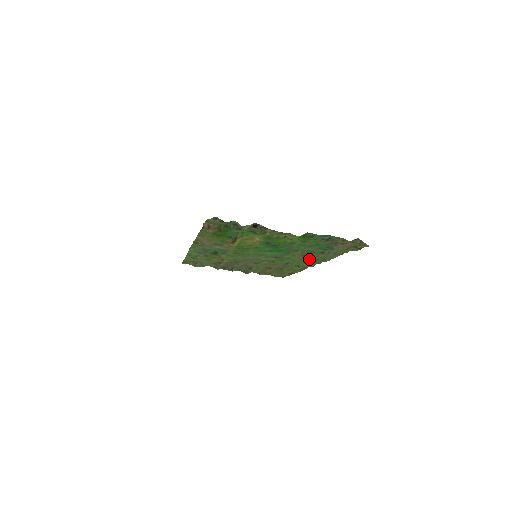
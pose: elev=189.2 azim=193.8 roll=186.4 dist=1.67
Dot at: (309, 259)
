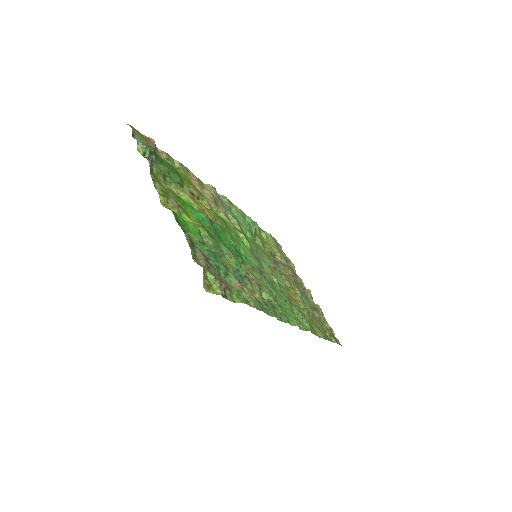
Dot at: (279, 304)
